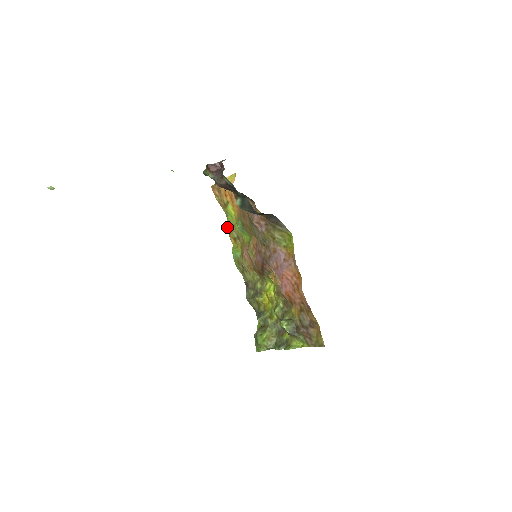
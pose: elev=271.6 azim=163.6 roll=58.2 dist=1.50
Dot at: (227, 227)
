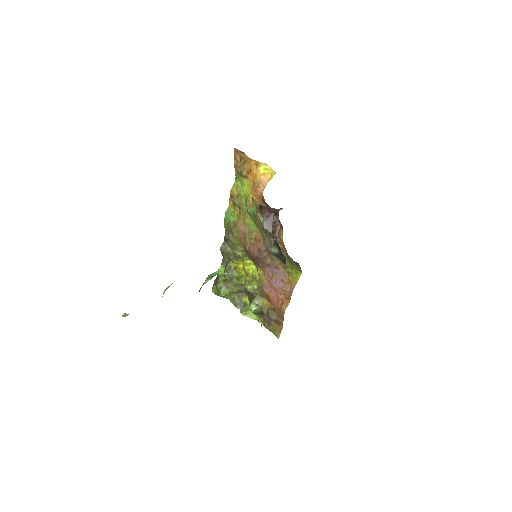
Dot at: (232, 189)
